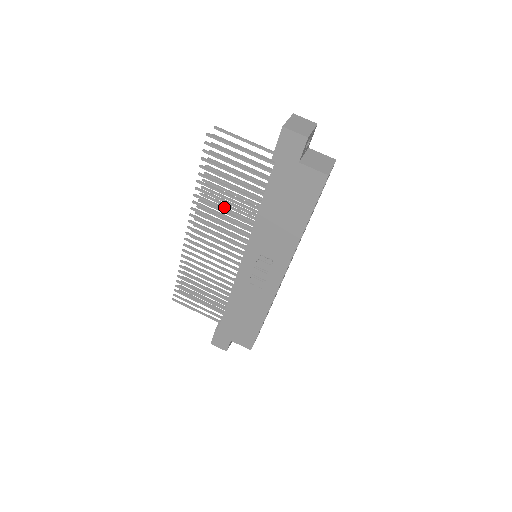
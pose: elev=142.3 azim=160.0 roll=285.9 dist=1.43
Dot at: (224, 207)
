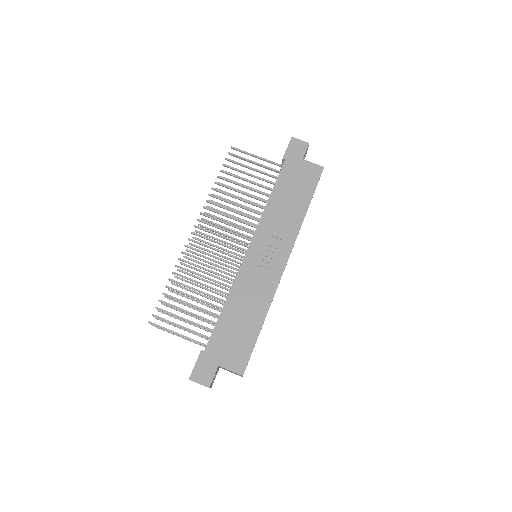
Dot at: (235, 204)
